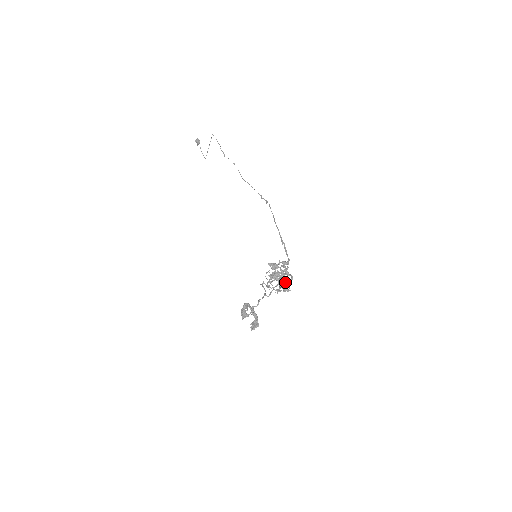
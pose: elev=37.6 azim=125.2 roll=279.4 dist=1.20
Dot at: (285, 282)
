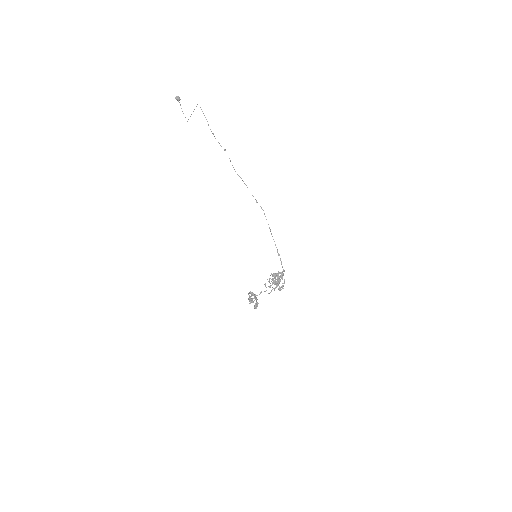
Dot at: (279, 282)
